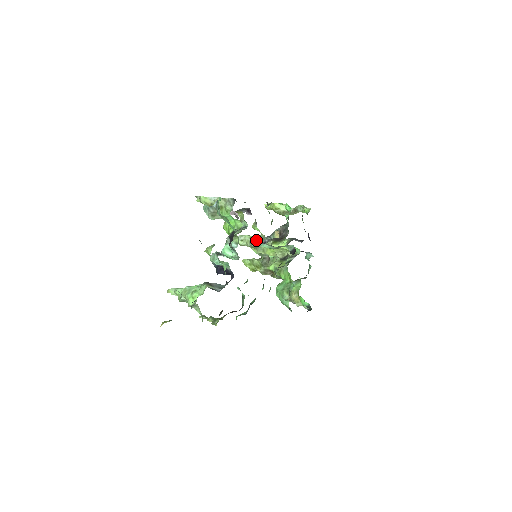
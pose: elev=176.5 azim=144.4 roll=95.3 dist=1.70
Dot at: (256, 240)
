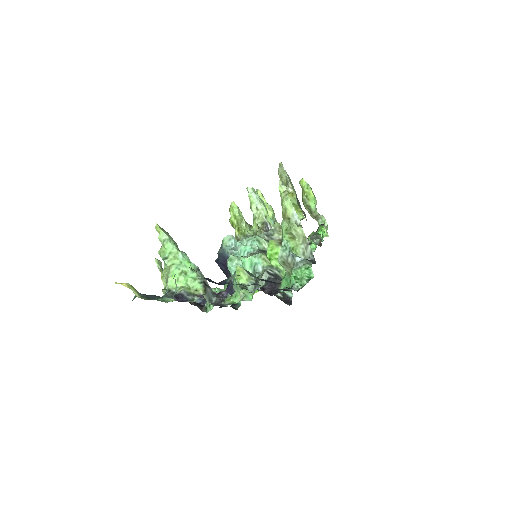
Dot at: occluded
